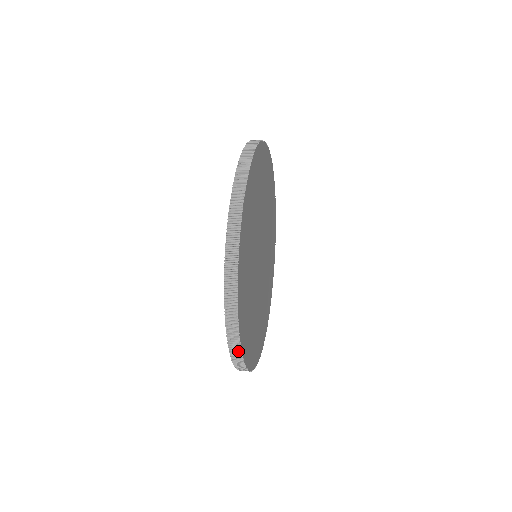
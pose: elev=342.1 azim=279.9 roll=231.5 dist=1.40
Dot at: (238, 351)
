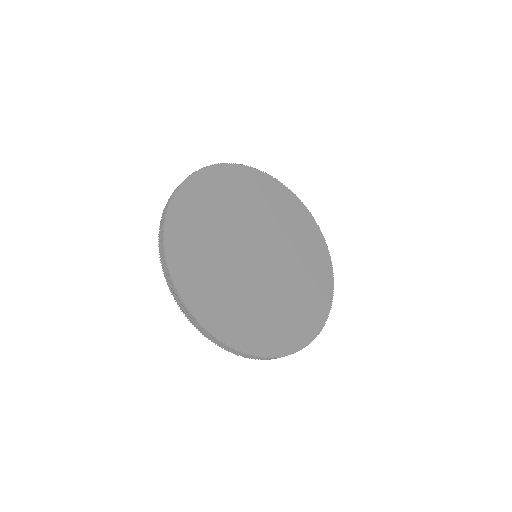
Dot at: (228, 347)
